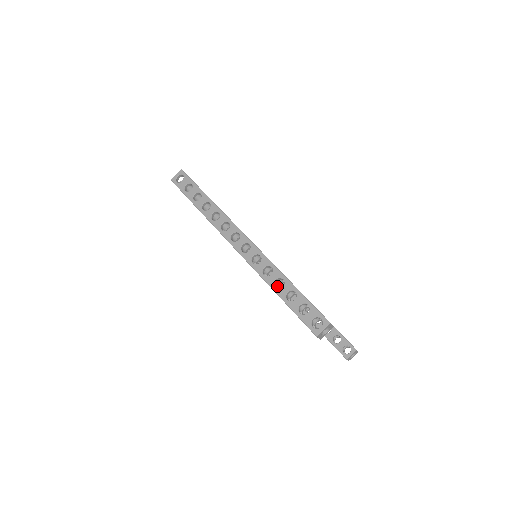
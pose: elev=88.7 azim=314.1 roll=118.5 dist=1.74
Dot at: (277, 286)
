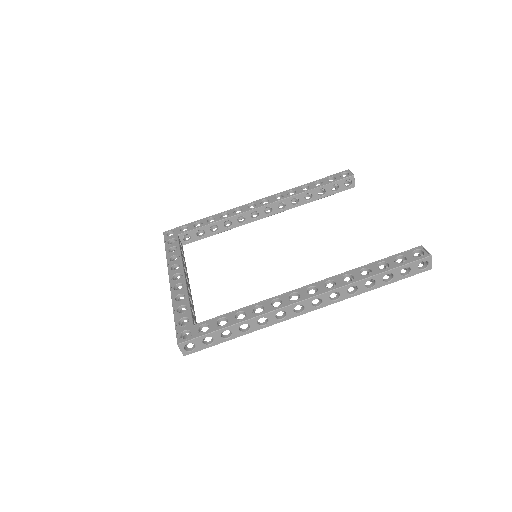
Dot at: occluded
